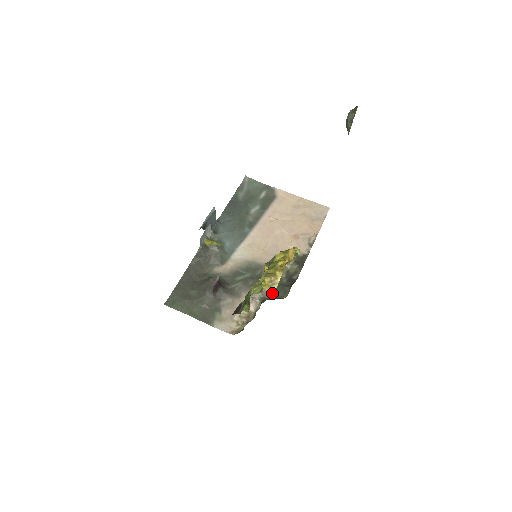
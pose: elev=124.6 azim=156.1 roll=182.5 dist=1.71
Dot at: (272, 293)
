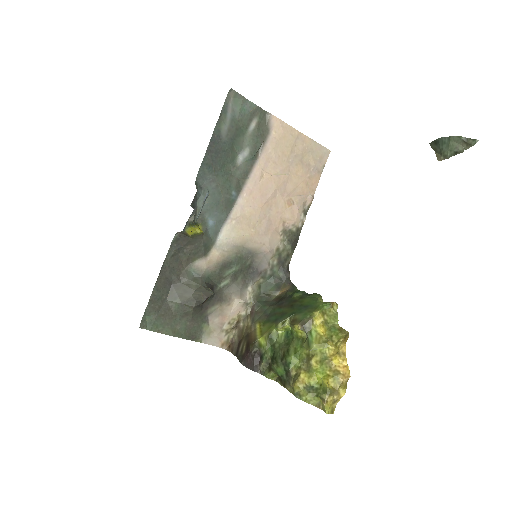
Dot at: (333, 413)
